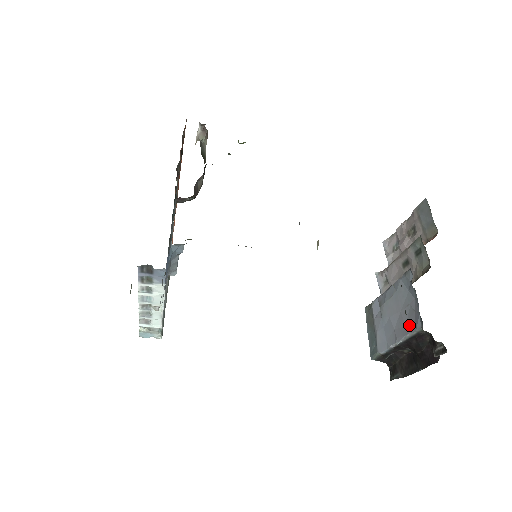
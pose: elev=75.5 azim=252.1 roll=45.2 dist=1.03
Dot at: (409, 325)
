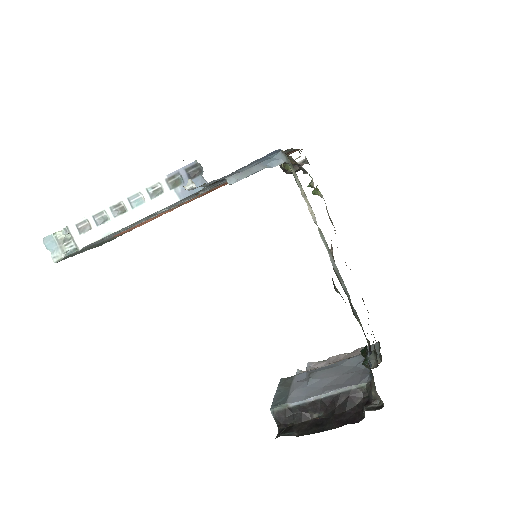
Dot at: (349, 382)
